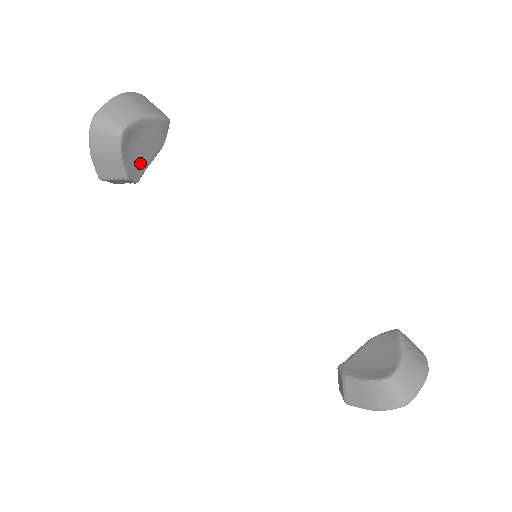
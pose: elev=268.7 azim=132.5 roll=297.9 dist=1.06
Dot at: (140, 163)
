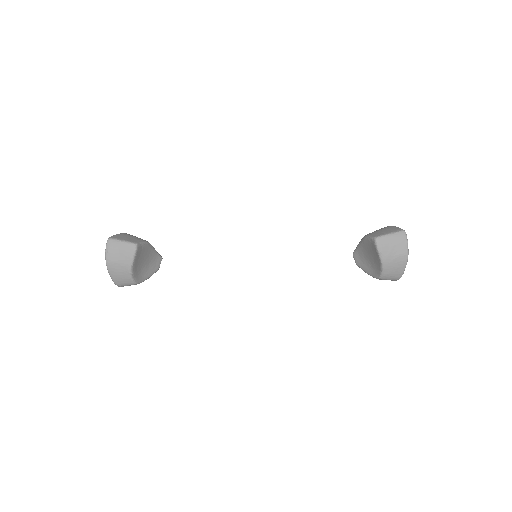
Dot at: (153, 259)
